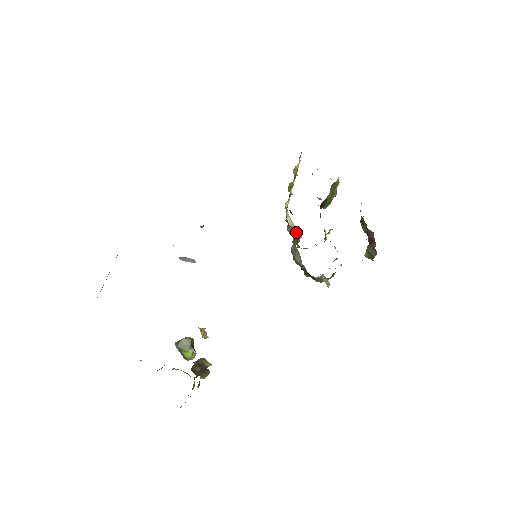
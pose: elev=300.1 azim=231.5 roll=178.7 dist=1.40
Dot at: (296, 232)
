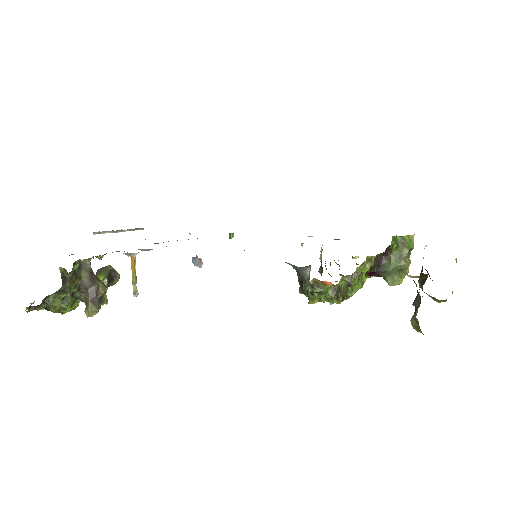
Dot at: (320, 255)
